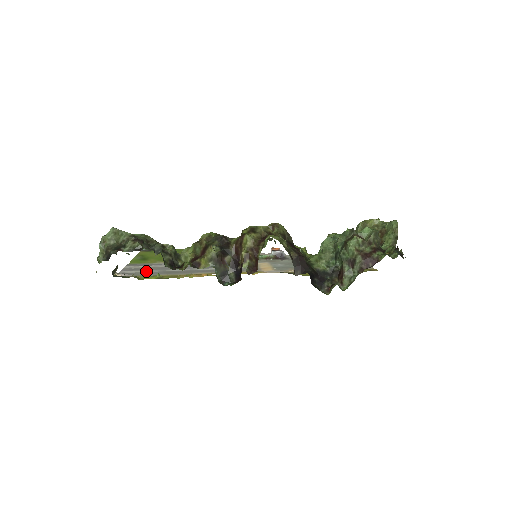
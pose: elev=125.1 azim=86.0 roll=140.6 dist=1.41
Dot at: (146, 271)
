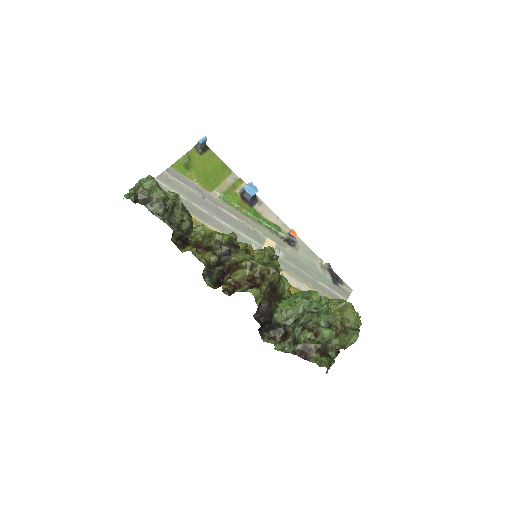
Dot at: (175, 192)
